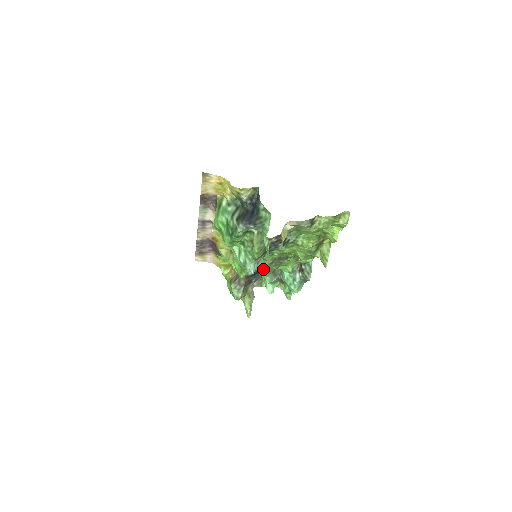
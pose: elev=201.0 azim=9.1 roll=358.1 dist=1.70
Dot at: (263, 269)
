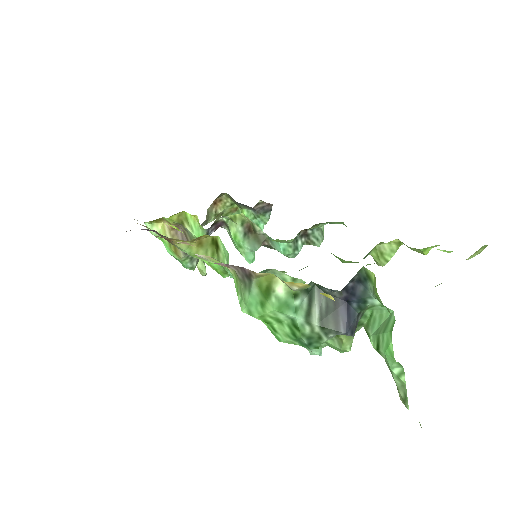
Dot at: occluded
